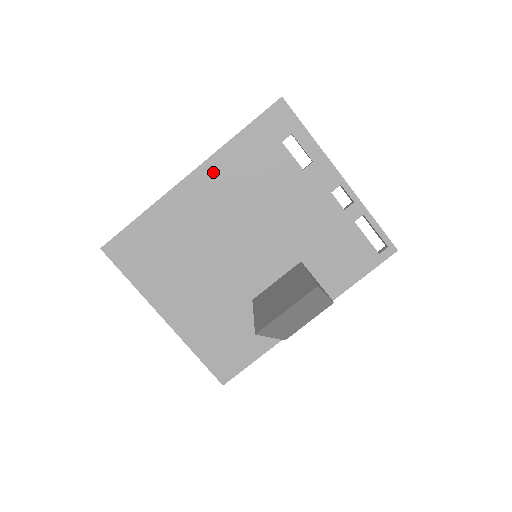
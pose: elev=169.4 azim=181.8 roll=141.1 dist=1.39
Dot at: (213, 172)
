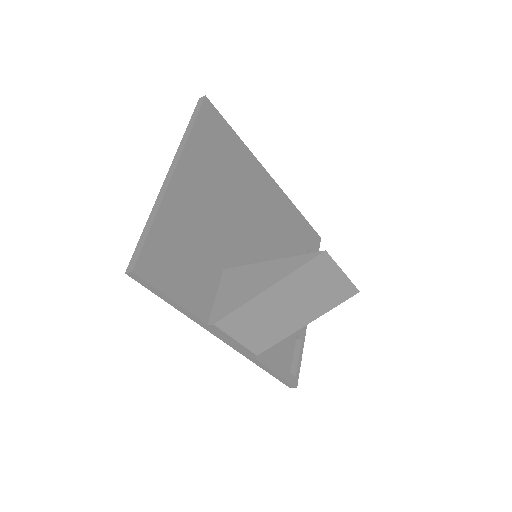
Dot at: (279, 198)
